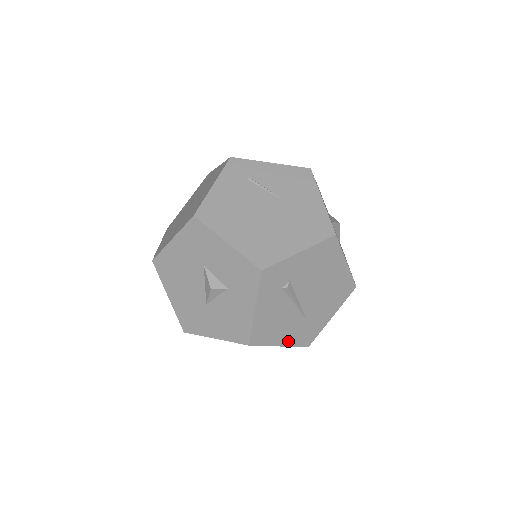
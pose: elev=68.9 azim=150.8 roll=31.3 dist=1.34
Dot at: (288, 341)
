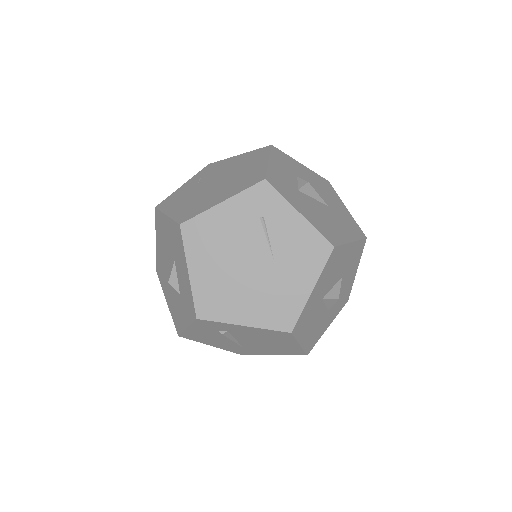
Dot at: (221, 347)
